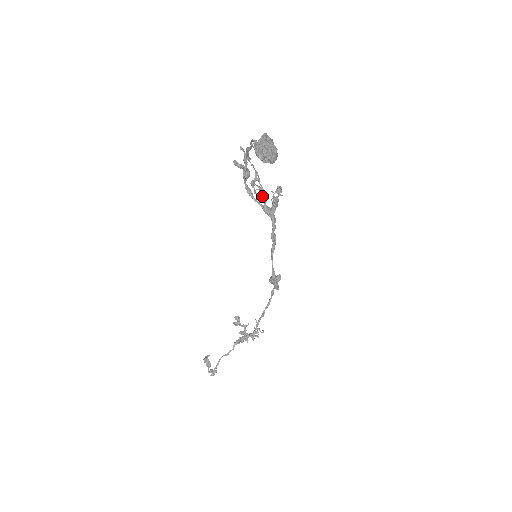
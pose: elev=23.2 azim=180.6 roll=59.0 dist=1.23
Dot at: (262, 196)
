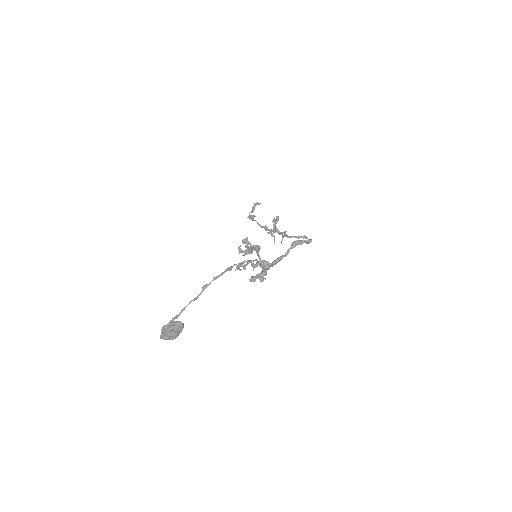
Dot at: (256, 263)
